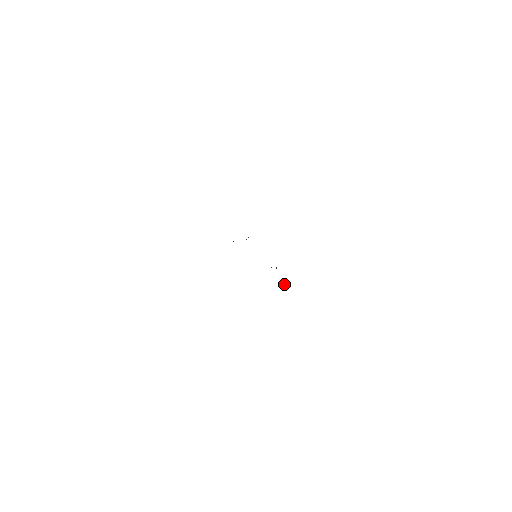
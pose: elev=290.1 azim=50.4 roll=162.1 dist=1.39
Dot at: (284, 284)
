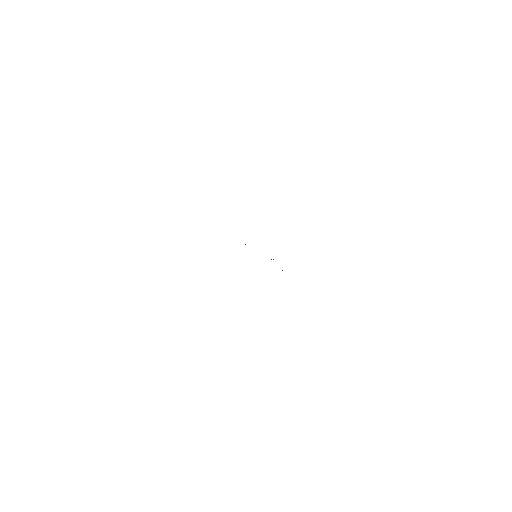
Dot at: occluded
